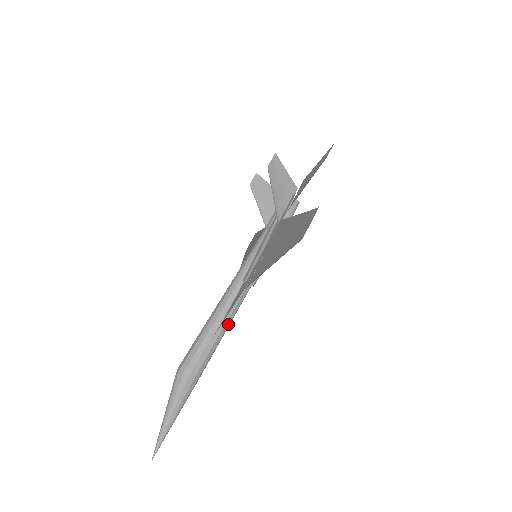
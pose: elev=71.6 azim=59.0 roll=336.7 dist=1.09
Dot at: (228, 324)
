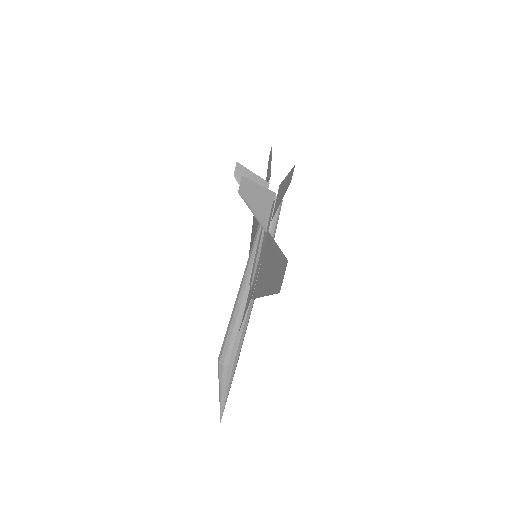
Dot at: (248, 319)
